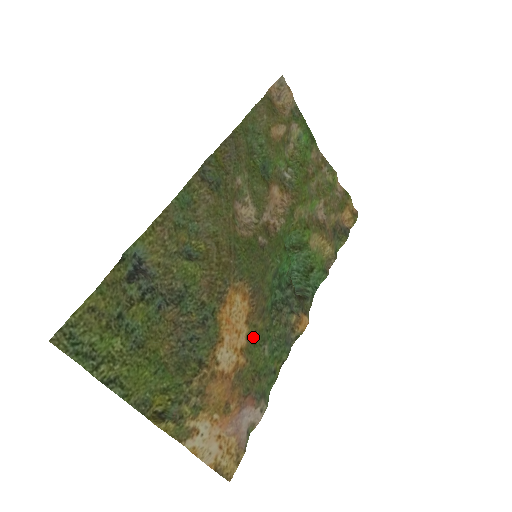
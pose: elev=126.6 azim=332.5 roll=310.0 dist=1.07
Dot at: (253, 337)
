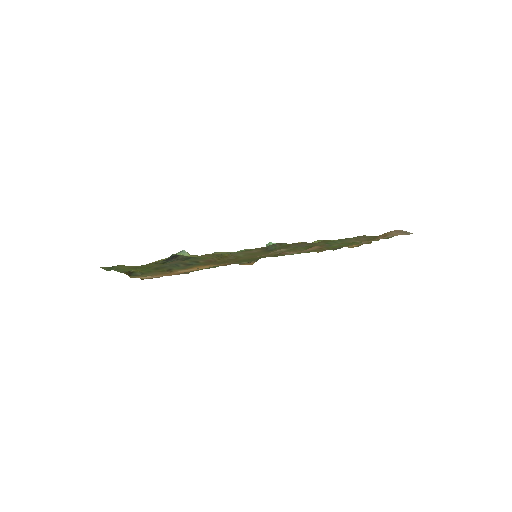
Dot at: occluded
